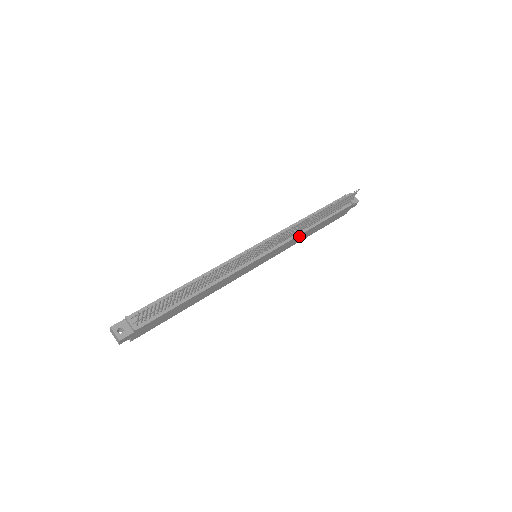
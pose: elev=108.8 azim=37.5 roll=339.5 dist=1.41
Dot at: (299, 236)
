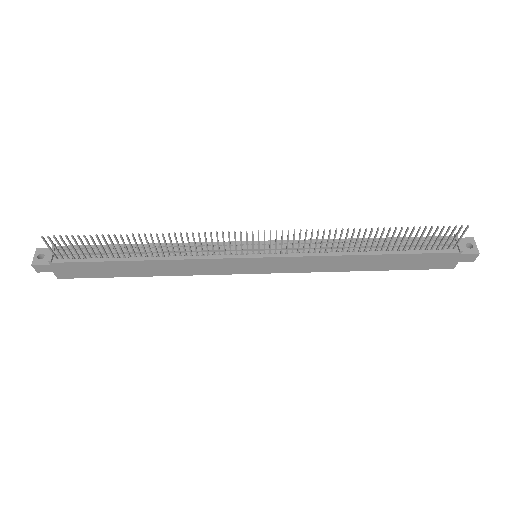
Dot at: (335, 258)
